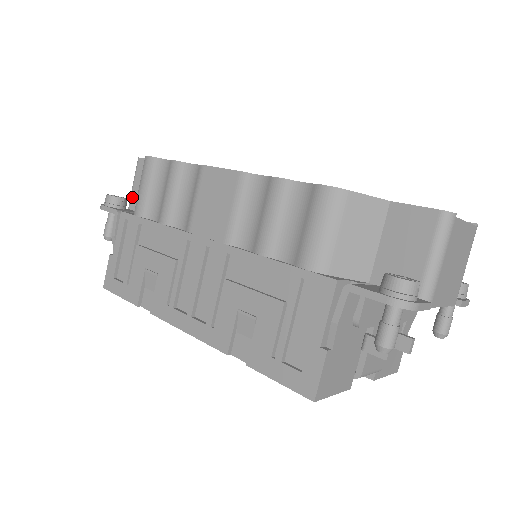
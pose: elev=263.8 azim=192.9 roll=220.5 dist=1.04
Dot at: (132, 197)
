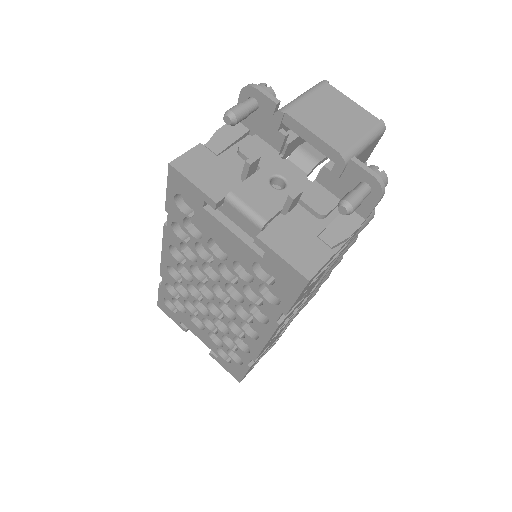
Dot at: occluded
